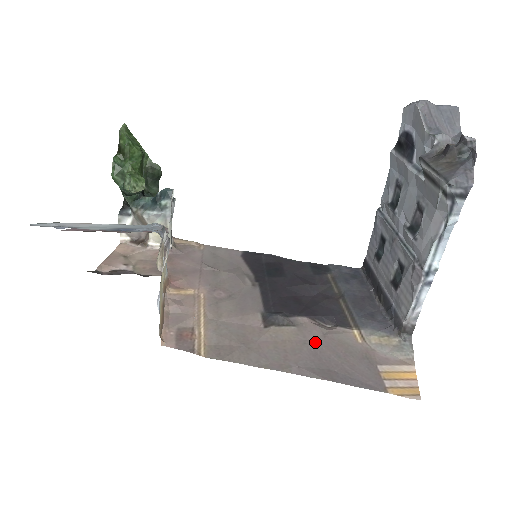
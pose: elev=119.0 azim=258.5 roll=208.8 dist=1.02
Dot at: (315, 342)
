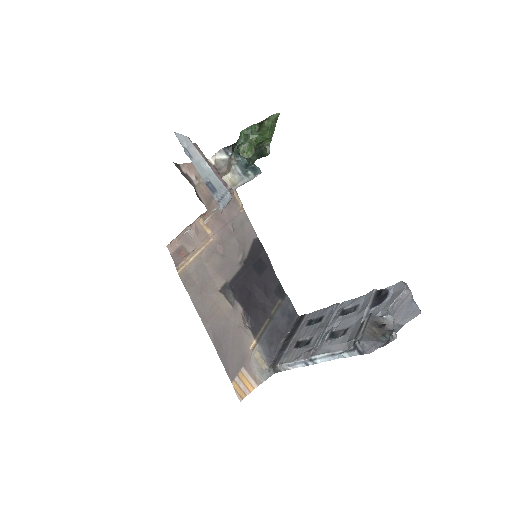
Dot at: (232, 325)
